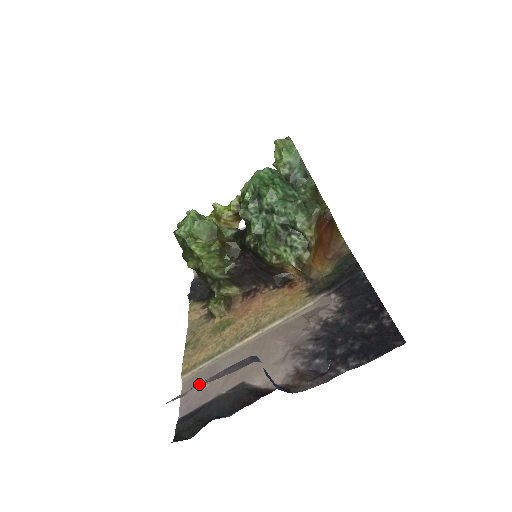
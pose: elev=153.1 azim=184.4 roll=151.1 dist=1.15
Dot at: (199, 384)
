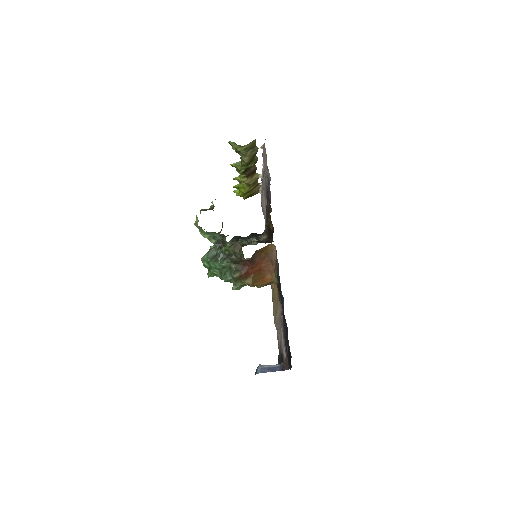
Dot at: (255, 372)
